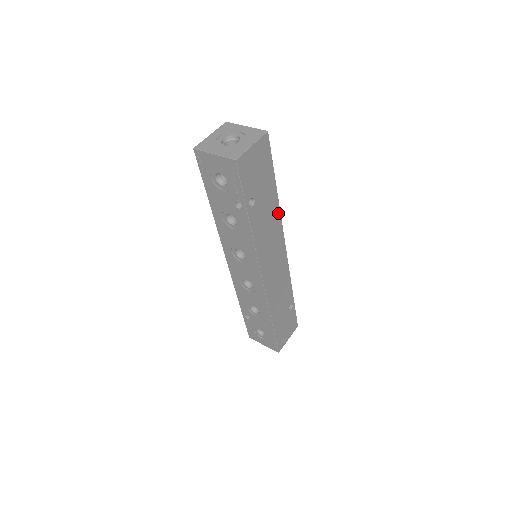
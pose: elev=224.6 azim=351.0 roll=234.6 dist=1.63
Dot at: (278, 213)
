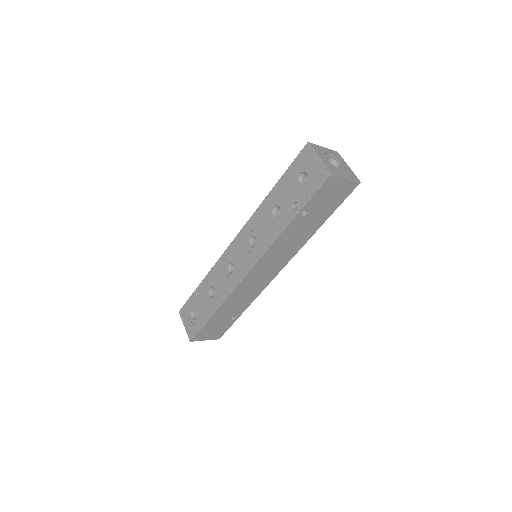
Dot at: (304, 242)
